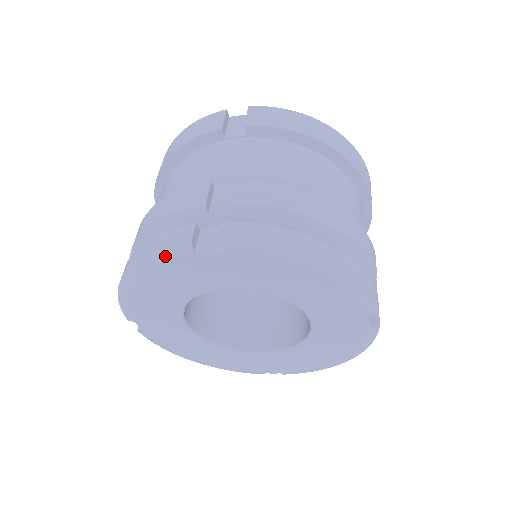
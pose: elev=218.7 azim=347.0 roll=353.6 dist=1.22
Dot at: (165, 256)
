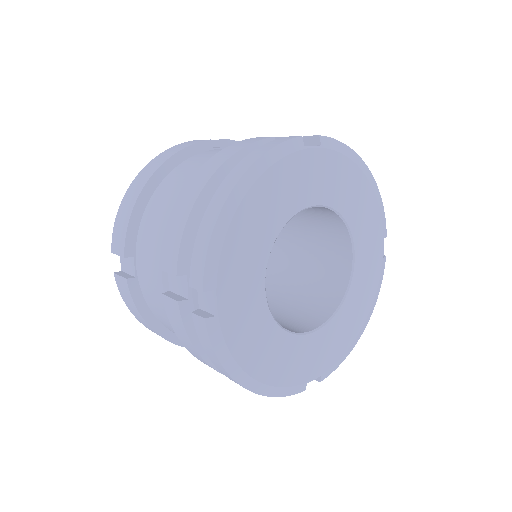
Dot at: (281, 152)
